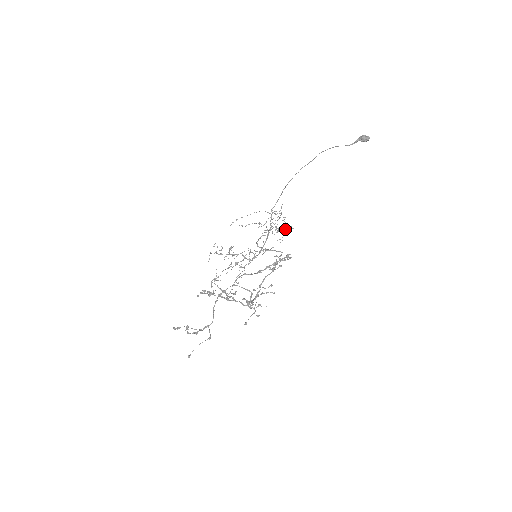
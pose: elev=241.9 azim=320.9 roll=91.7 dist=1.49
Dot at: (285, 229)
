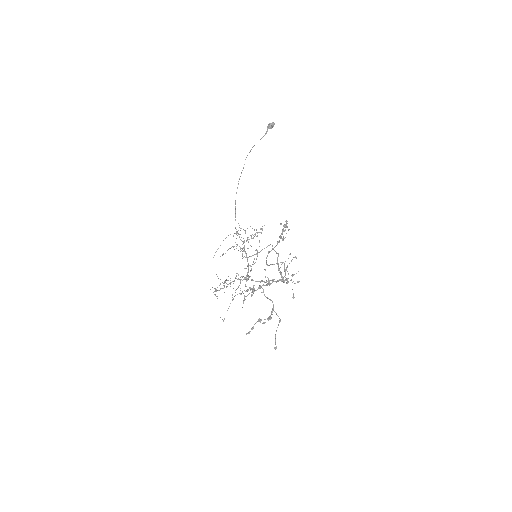
Dot at: occluded
